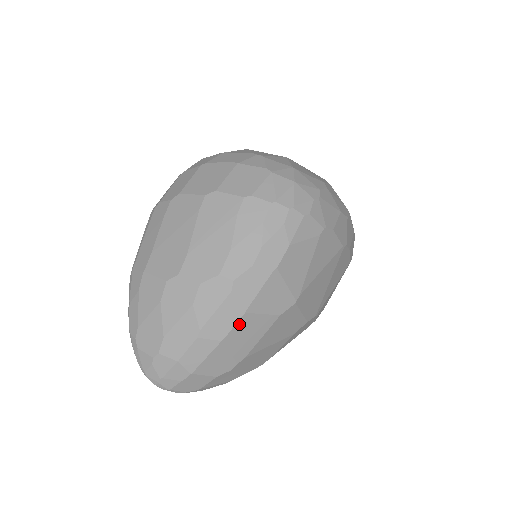
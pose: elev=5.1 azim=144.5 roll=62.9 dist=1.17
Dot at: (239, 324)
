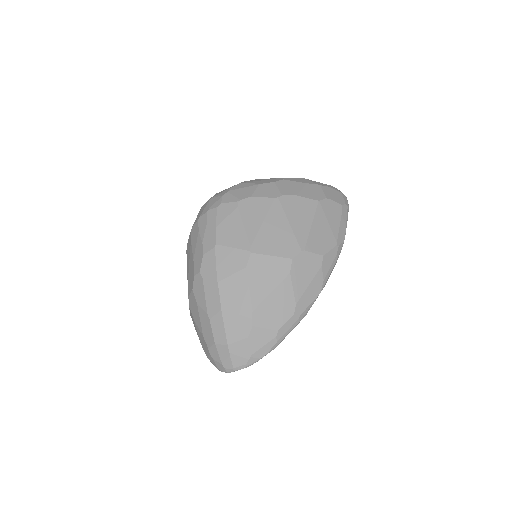
Dot at: (222, 292)
